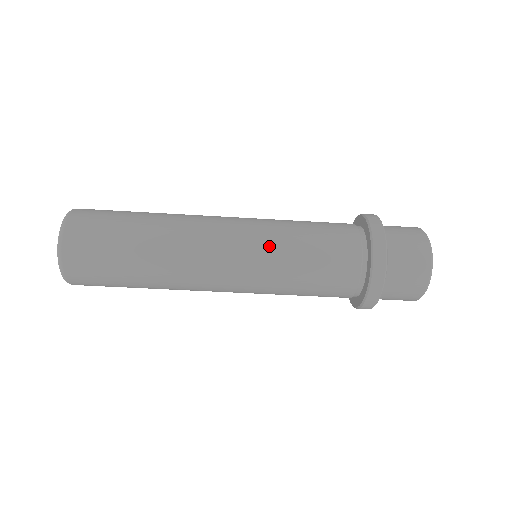
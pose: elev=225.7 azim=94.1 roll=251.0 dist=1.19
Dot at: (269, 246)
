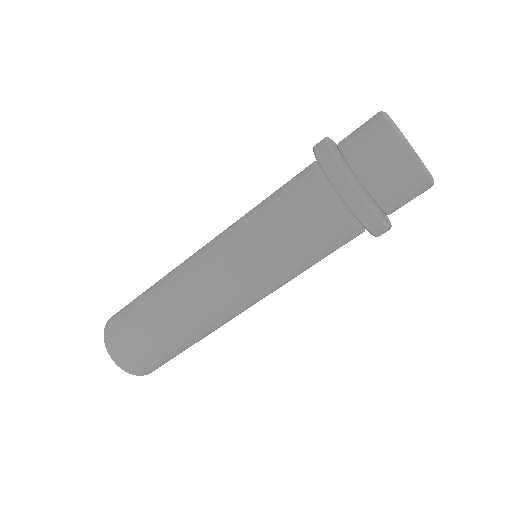
Dot at: (238, 231)
